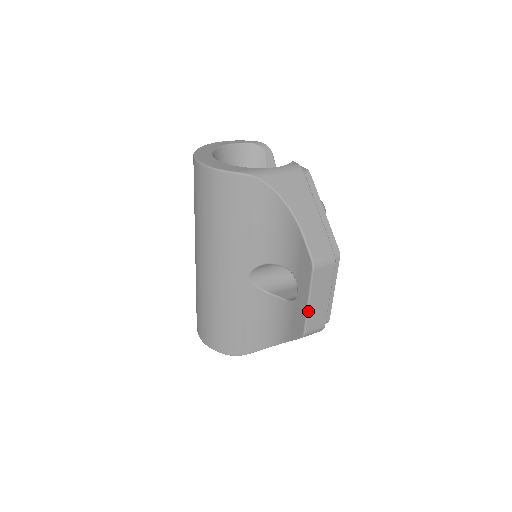
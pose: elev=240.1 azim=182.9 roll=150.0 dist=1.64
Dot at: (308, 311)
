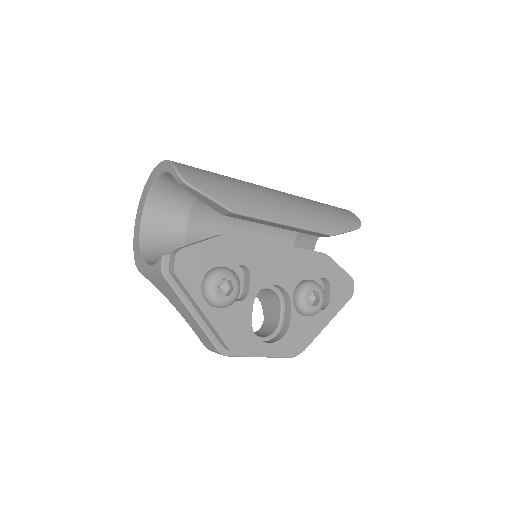
Dot at: occluded
